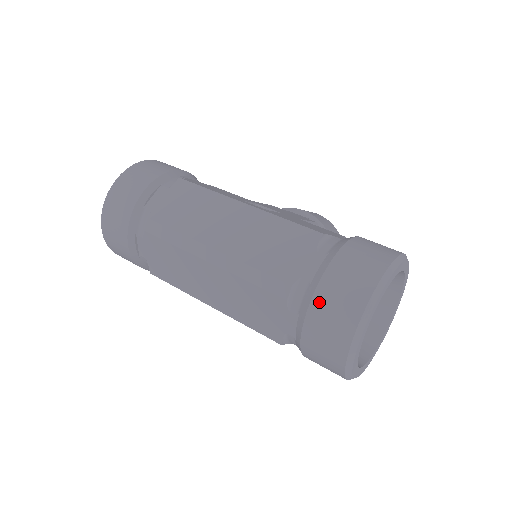
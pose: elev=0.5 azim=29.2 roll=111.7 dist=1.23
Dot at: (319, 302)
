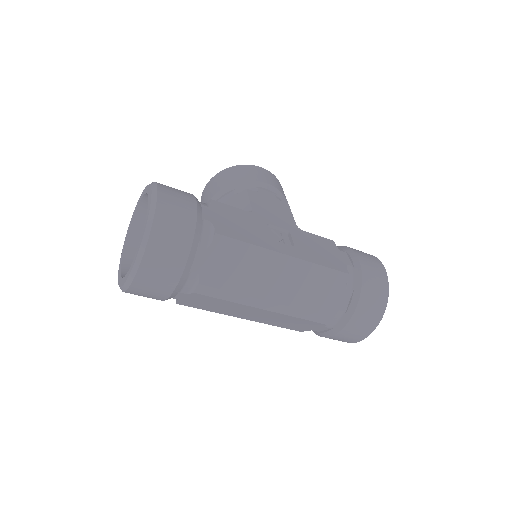
Dot at: (352, 325)
